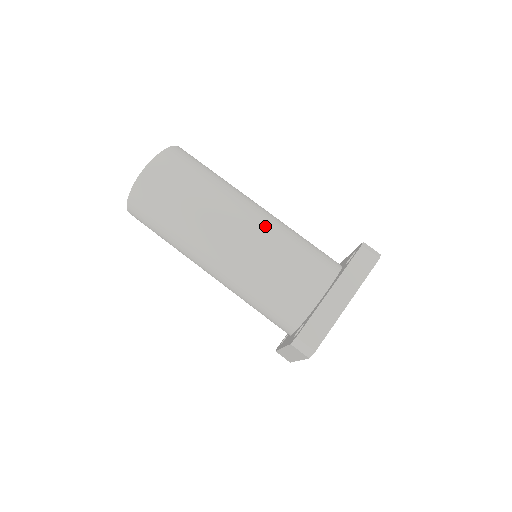
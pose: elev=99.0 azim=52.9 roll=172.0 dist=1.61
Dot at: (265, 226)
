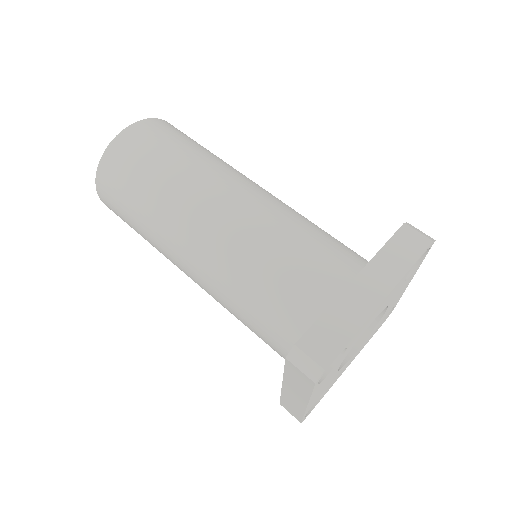
Dot at: (265, 203)
